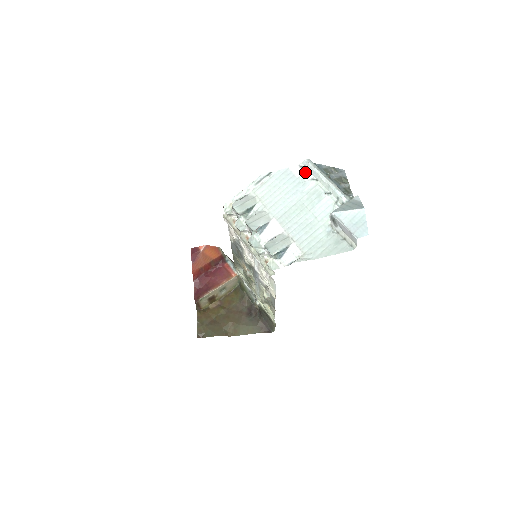
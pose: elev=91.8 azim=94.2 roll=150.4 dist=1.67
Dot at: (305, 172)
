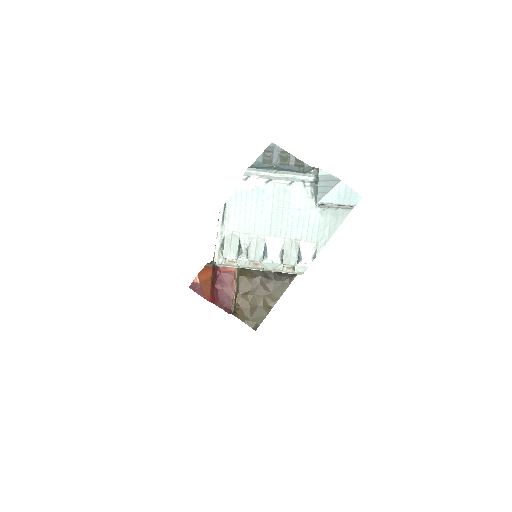
Dot at: (254, 181)
